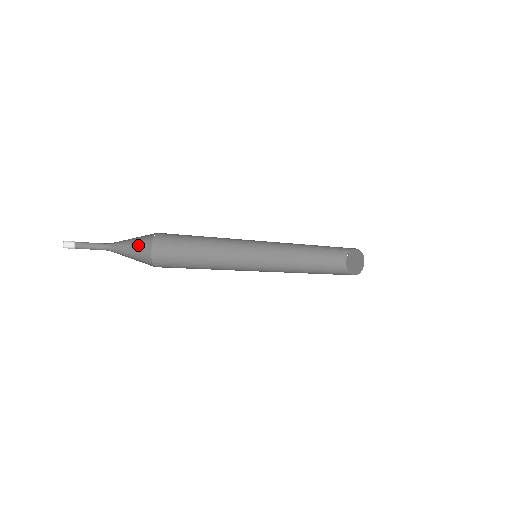
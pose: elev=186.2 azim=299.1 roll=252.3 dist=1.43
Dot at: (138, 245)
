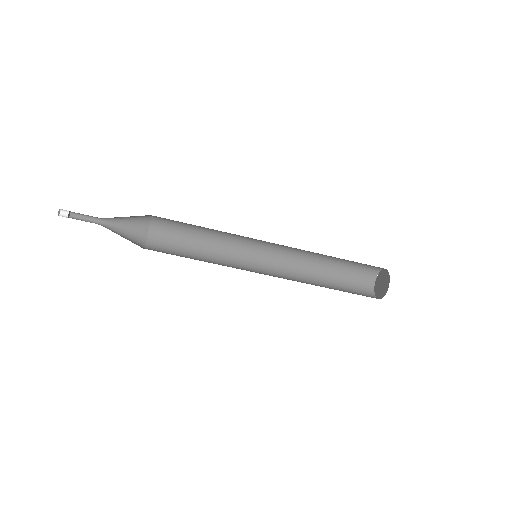
Dot at: (132, 234)
